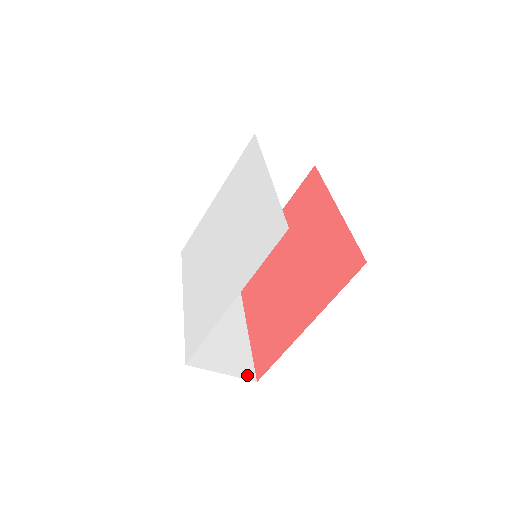
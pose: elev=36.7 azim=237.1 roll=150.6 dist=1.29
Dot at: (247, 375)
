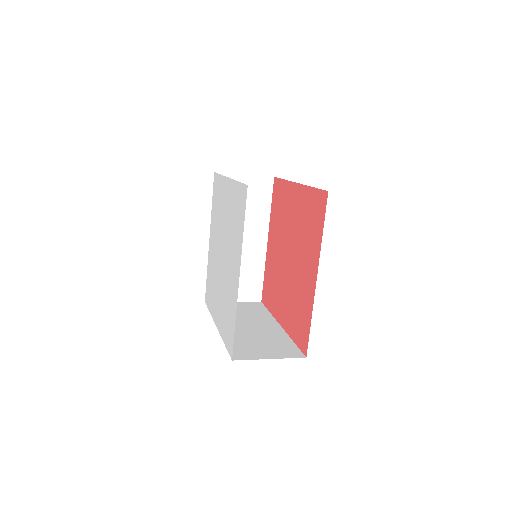
Dot at: (294, 355)
